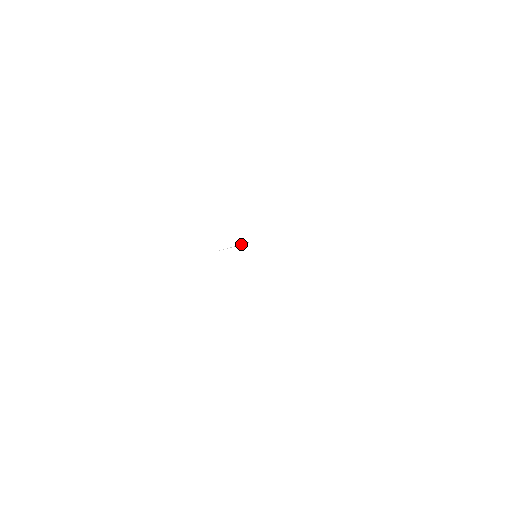
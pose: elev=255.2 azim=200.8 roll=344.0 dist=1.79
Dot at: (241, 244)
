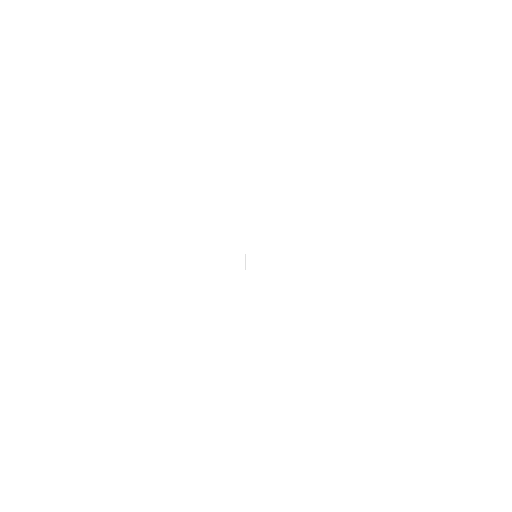
Dot at: occluded
